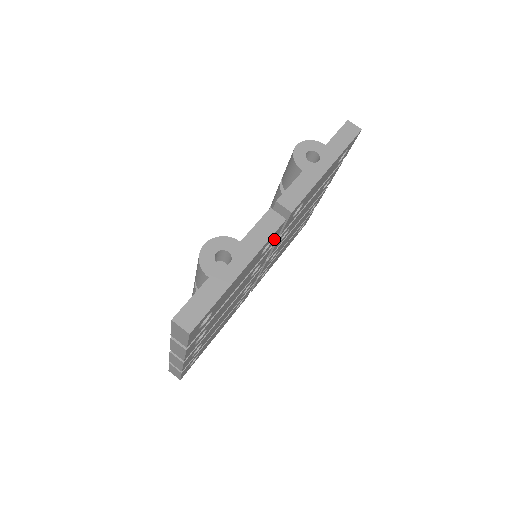
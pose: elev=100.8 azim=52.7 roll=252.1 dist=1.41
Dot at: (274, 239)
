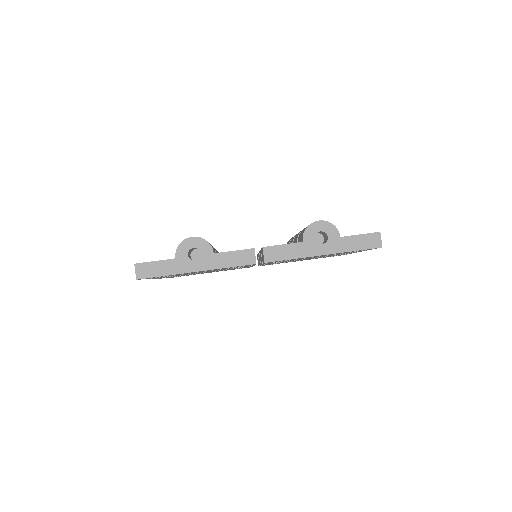
Dot at: occluded
